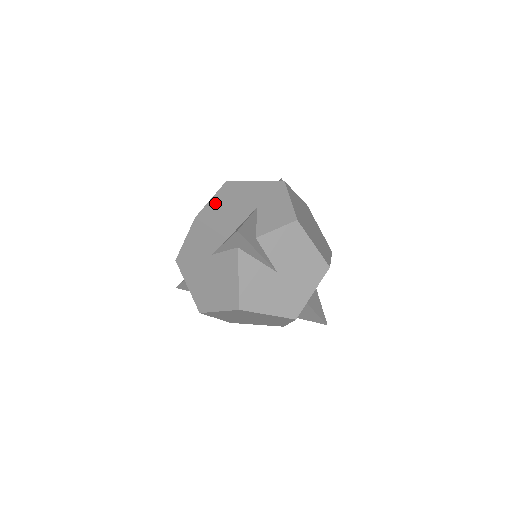
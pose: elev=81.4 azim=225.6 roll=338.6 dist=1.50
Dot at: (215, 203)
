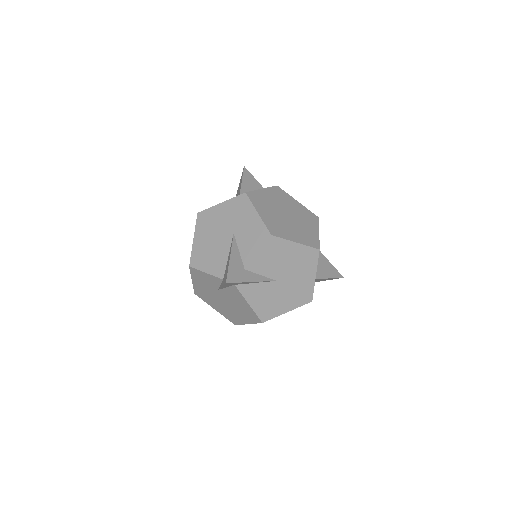
Dot at: (198, 244)
